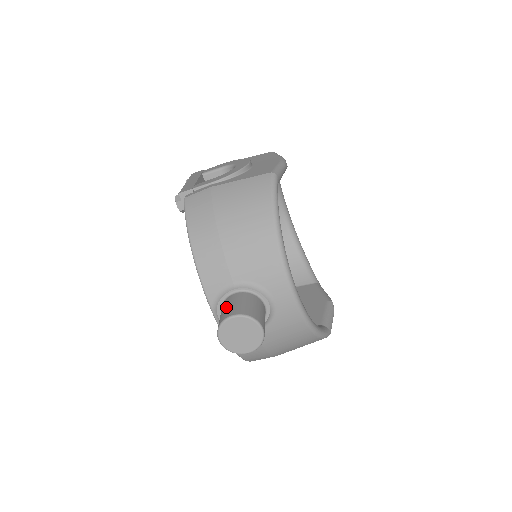
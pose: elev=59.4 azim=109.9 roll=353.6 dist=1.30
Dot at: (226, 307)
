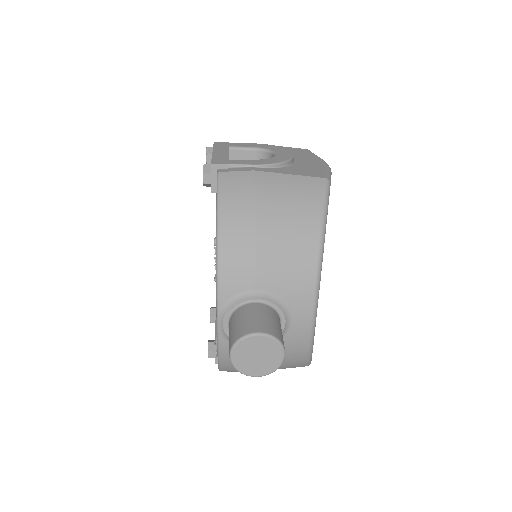
Dot at: (246, 318)
